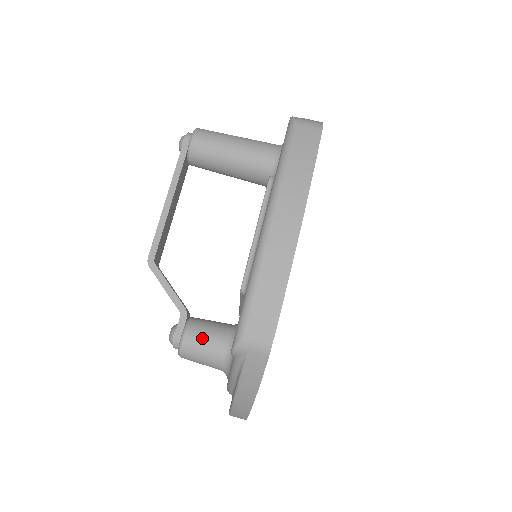
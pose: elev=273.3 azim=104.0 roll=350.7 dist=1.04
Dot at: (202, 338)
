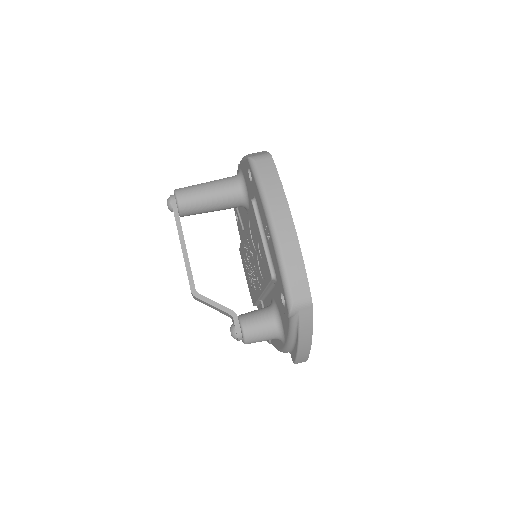
Dot at: (255, 323)
